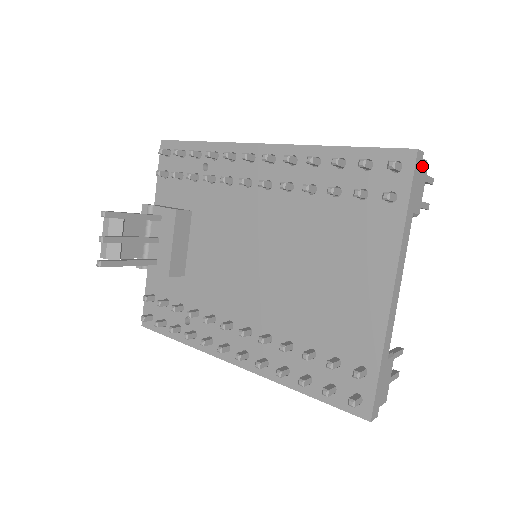
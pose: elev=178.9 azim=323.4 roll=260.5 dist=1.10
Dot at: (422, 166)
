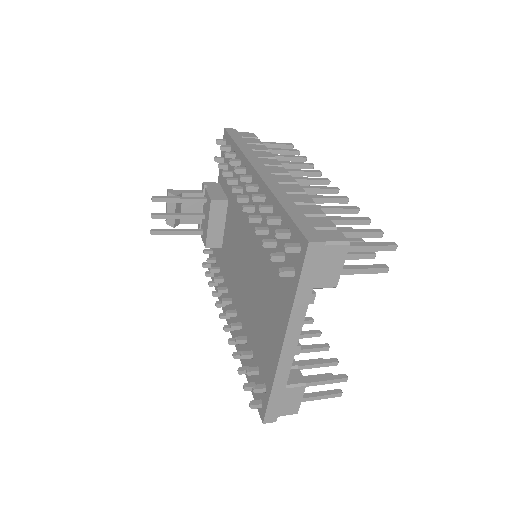
Dot at: (333, 250)
